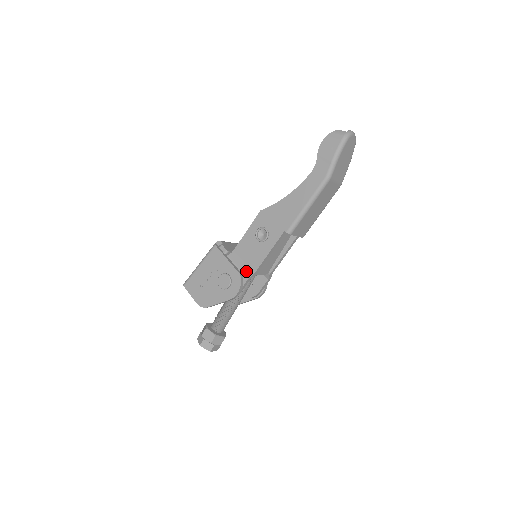
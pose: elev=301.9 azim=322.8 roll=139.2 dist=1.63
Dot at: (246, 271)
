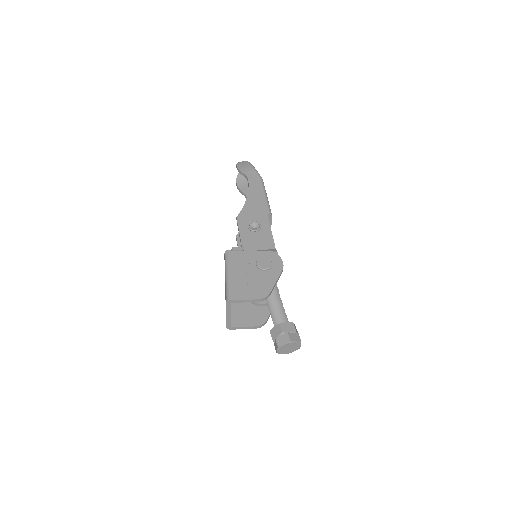
Dot at: occluded
